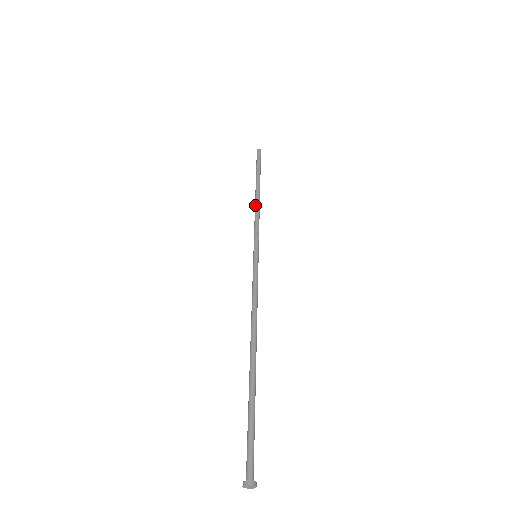
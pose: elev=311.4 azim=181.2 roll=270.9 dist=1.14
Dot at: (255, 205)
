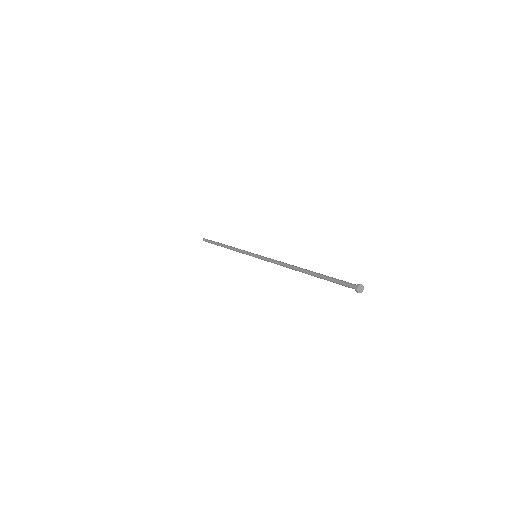
Dot at: (230, 248)
